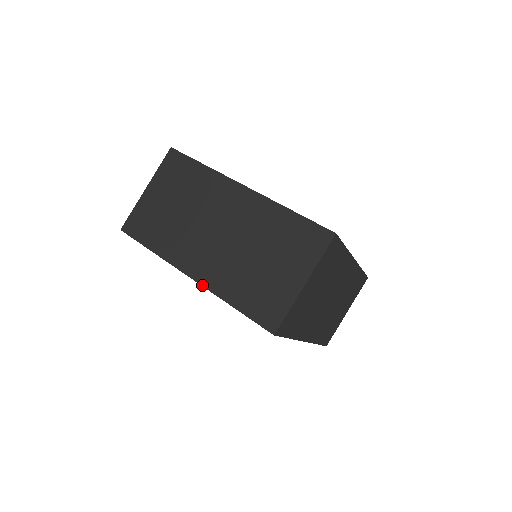
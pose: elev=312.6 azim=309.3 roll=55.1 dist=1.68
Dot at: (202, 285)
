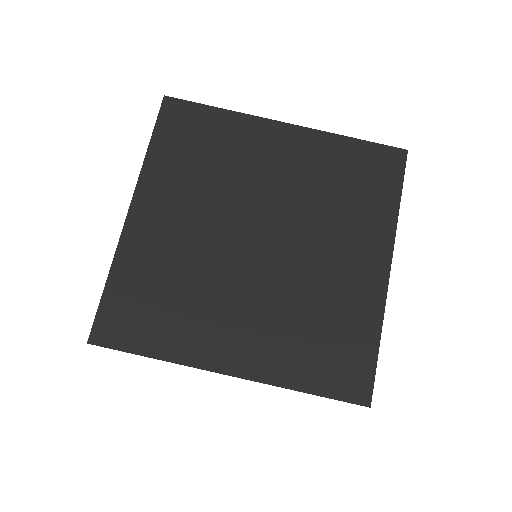
Dot at: occluded
